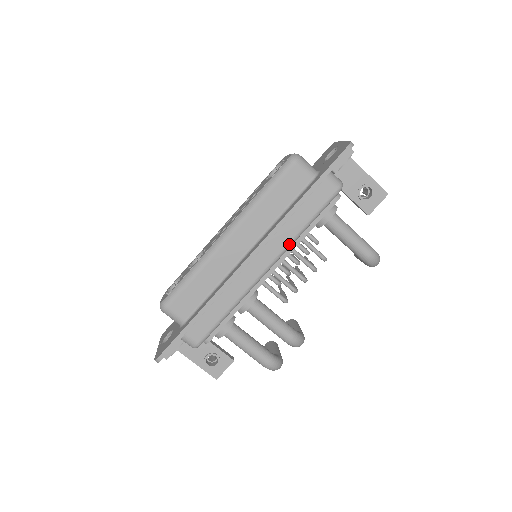
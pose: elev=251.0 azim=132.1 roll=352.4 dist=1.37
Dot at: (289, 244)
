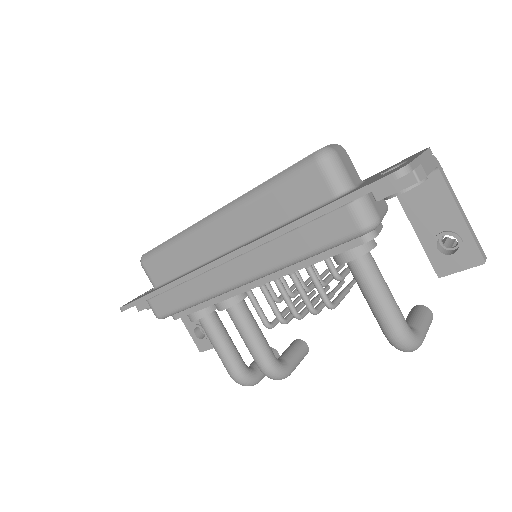
Dot at: (274, 268)
